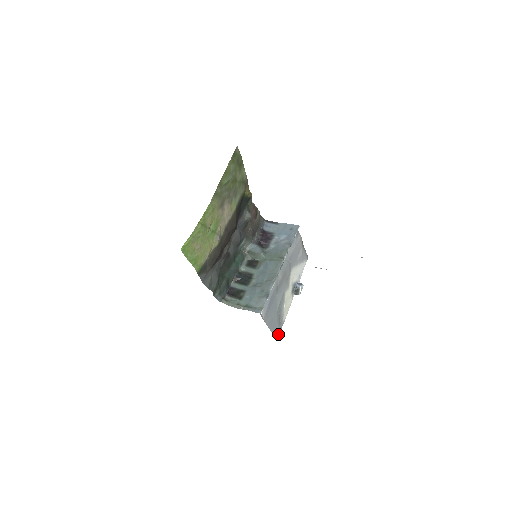
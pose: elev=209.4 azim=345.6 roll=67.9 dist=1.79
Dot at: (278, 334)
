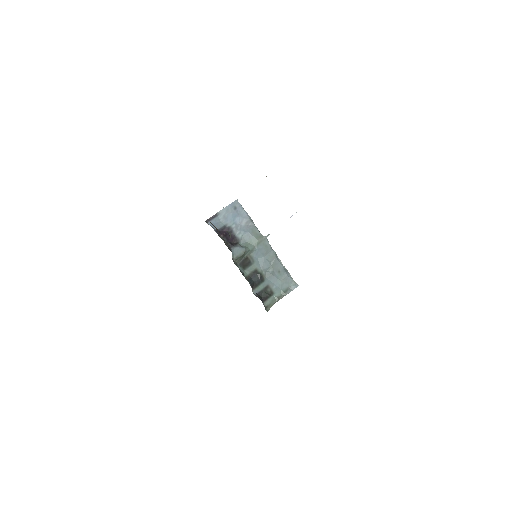
Dot at: occluded
